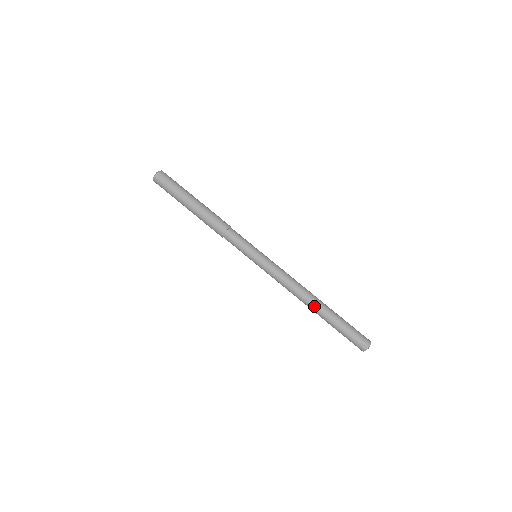
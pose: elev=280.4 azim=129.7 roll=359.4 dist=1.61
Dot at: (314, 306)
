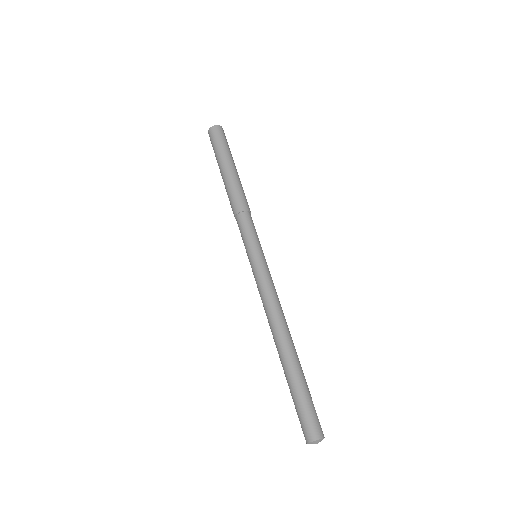
Dot at: (279, 348)
